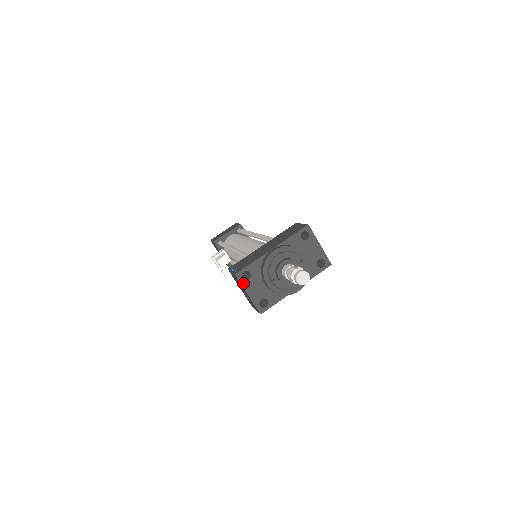
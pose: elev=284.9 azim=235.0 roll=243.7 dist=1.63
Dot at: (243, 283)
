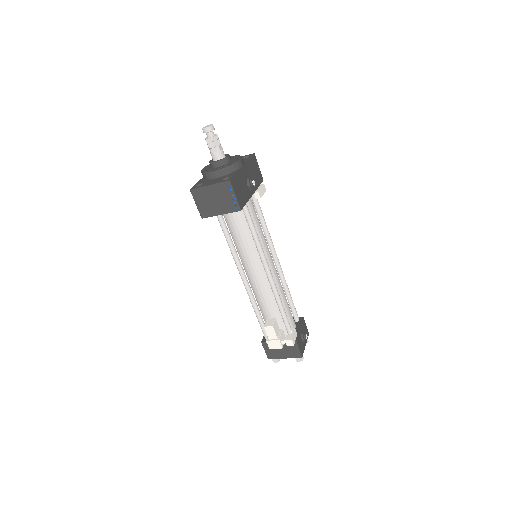
Dot at: (200, 187)
